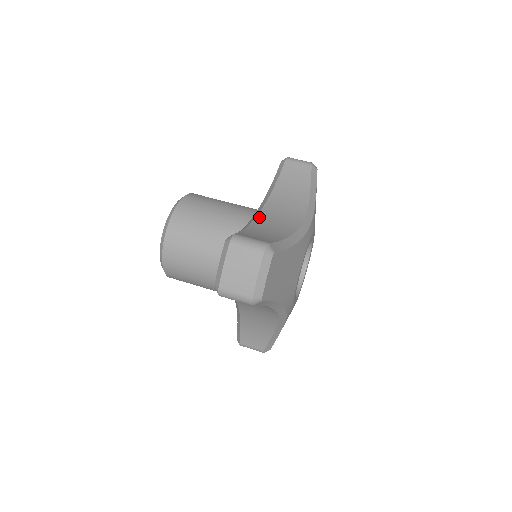
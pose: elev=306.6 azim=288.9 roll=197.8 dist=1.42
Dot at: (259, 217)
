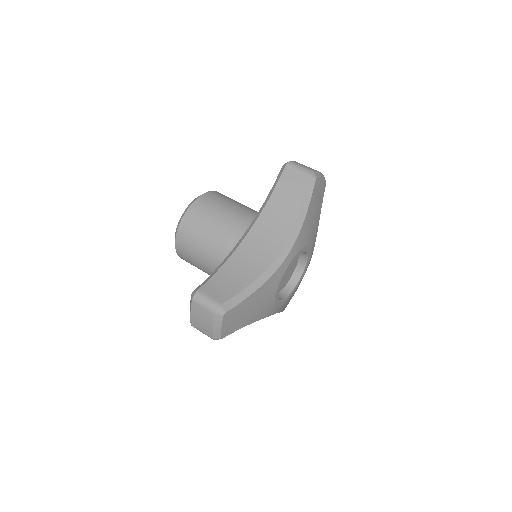
Dot at: (240, 248)
